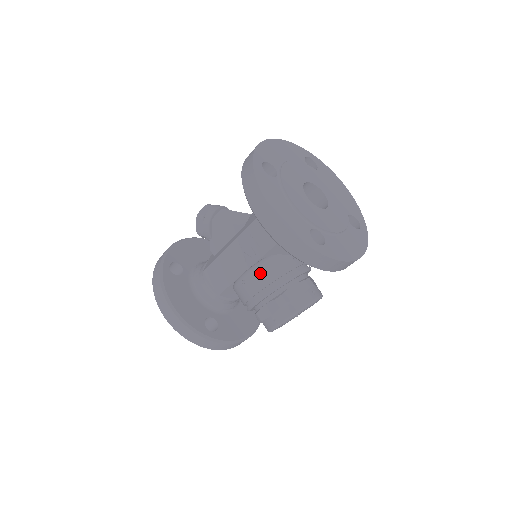
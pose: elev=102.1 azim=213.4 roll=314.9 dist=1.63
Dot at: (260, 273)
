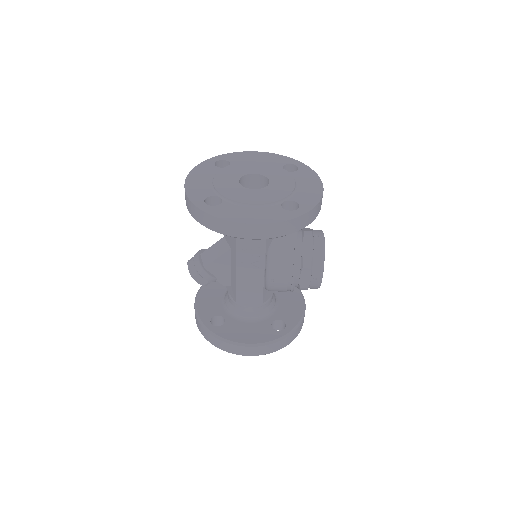
Dot at: (276, 264)
